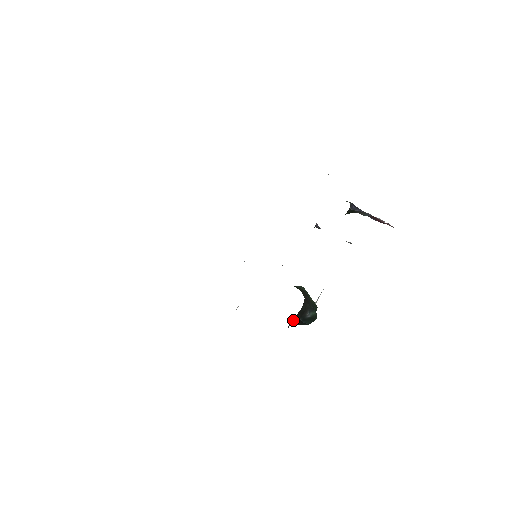
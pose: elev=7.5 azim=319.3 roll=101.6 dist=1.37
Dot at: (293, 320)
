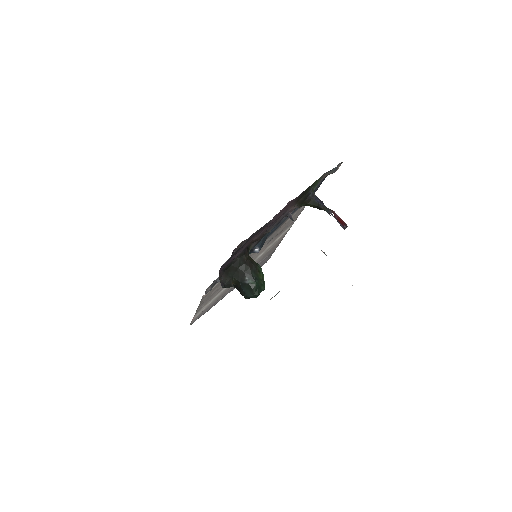
Dot at: (233, 279)
